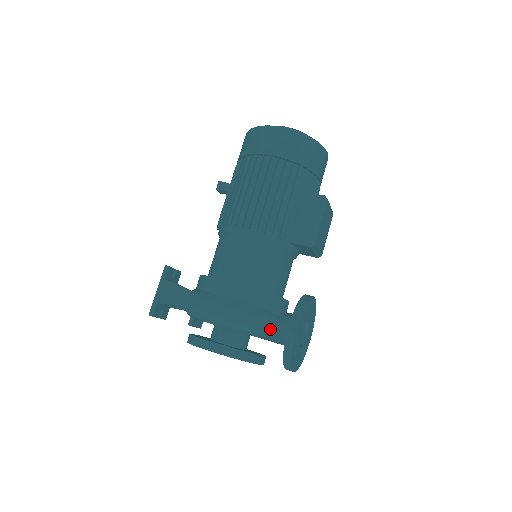
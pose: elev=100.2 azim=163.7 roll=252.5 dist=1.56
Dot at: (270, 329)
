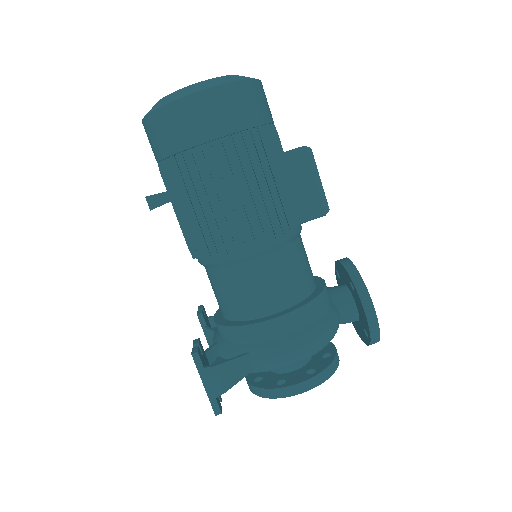
Dot at: (338, 325)
